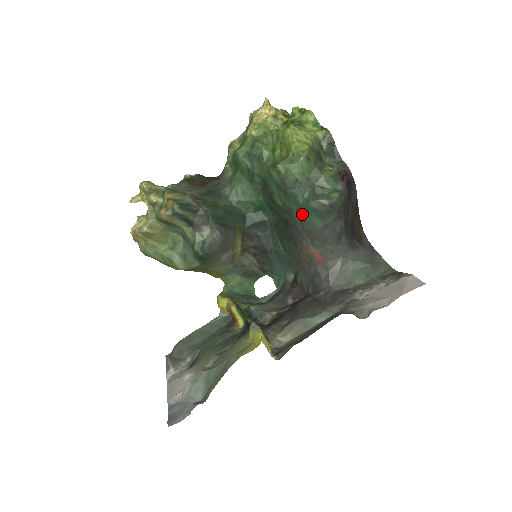
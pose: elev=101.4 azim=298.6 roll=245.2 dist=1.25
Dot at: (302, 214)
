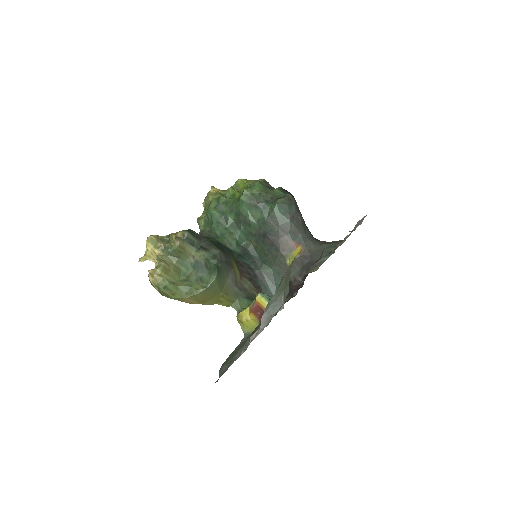
Dot at: (274, 214)
